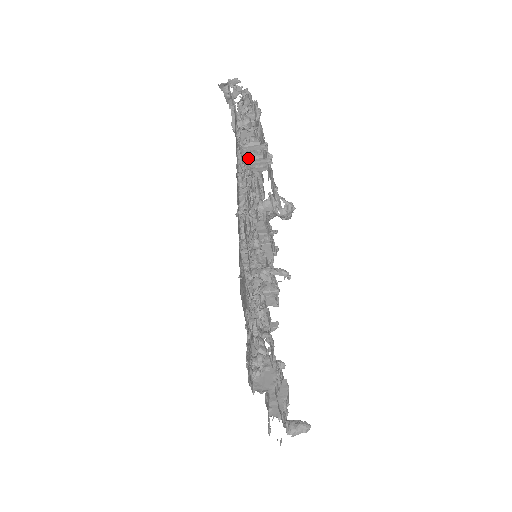
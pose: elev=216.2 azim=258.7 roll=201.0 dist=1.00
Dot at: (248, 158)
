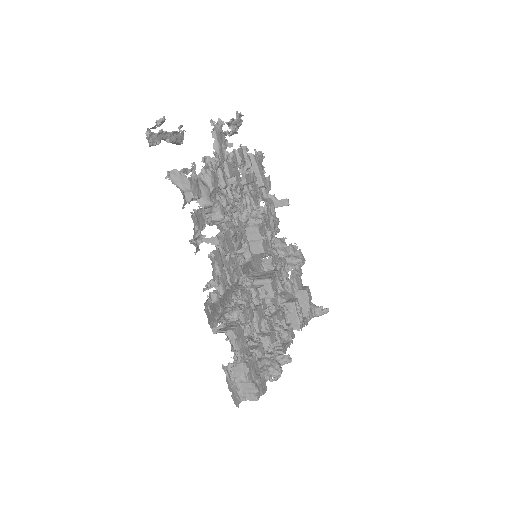
Dot at: (239, 382)
